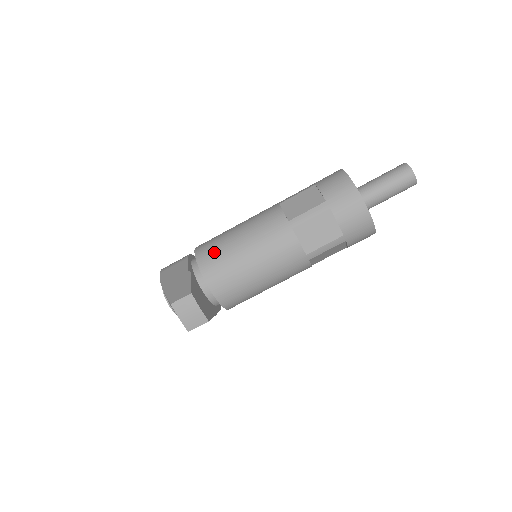
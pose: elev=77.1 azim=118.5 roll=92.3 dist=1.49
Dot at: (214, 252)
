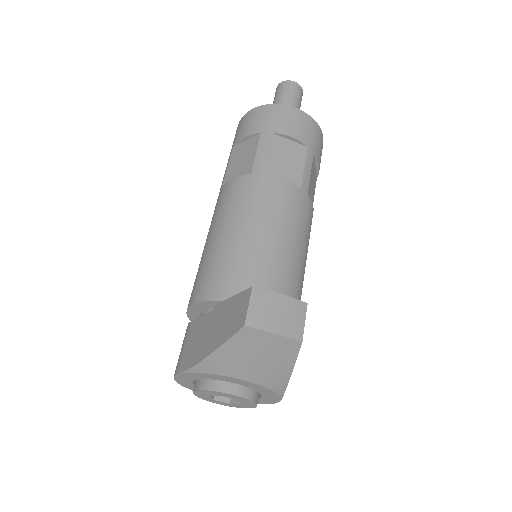
Dot at: (215, 272)
